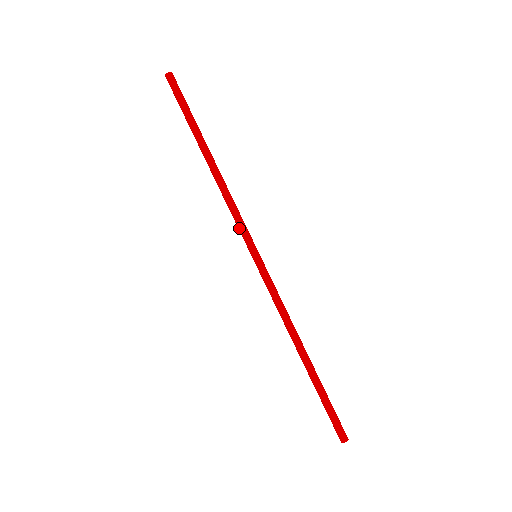
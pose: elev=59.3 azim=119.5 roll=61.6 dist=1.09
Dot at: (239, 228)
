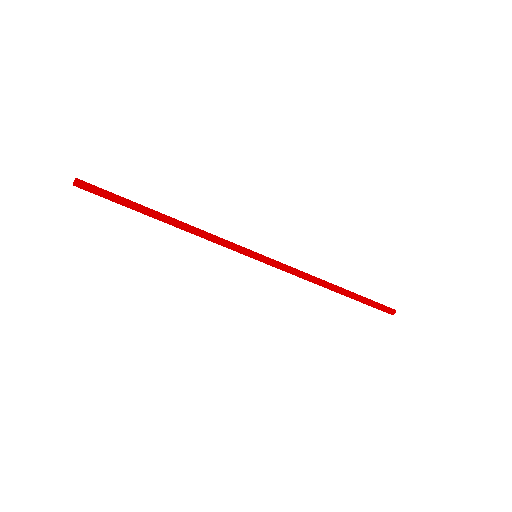
Dot at: occluded
